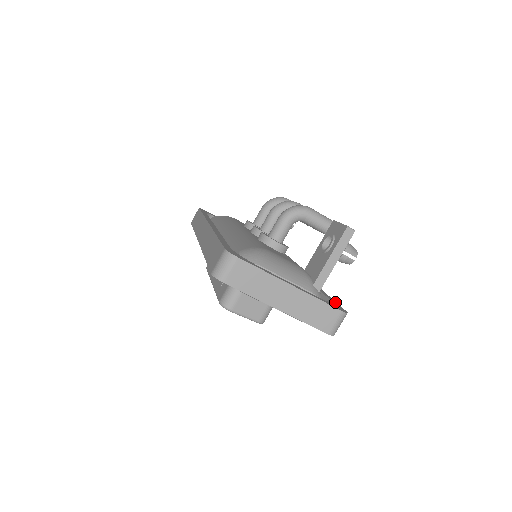
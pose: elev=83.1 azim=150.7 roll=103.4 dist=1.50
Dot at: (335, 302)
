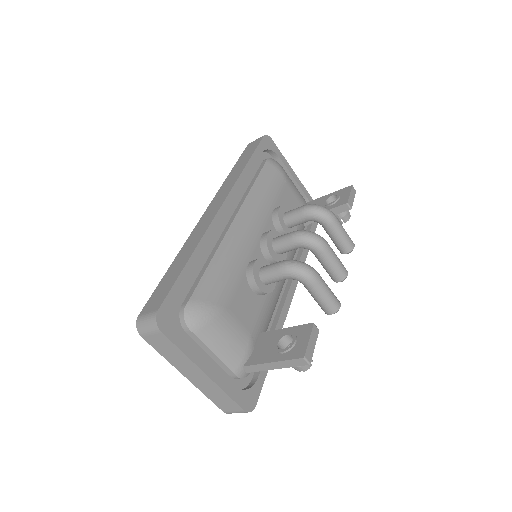
Dot at: (262, 382)
